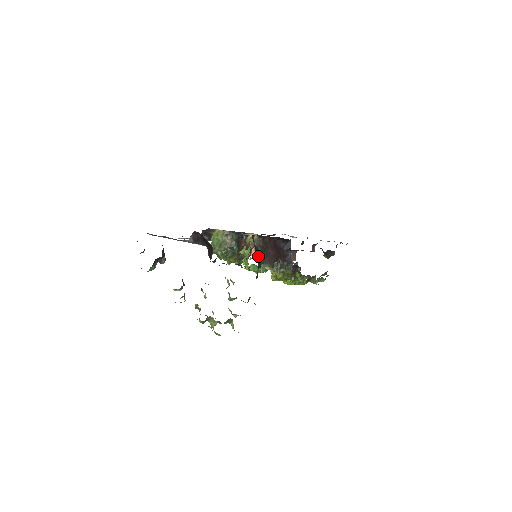
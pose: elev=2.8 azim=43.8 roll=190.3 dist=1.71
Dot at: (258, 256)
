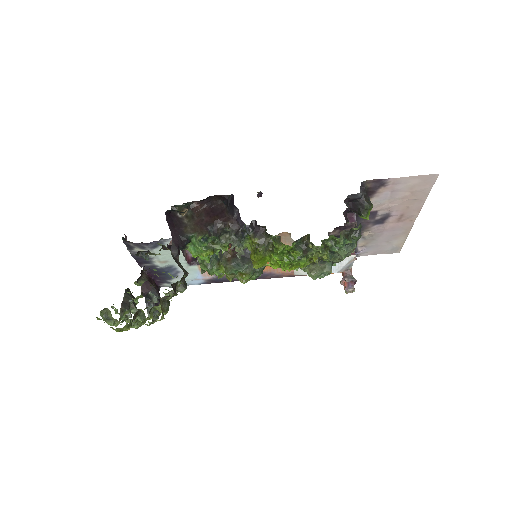
Dot at: (182, 227)
